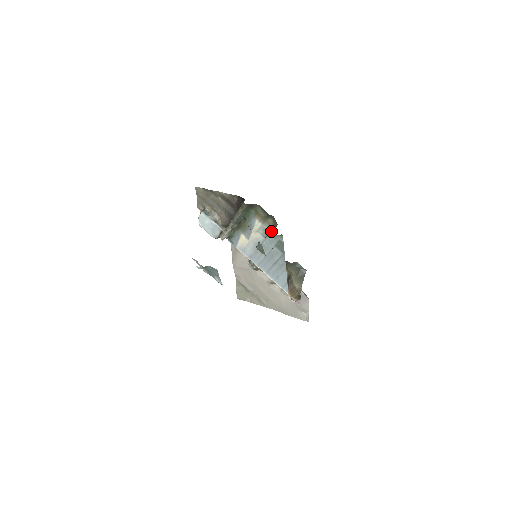
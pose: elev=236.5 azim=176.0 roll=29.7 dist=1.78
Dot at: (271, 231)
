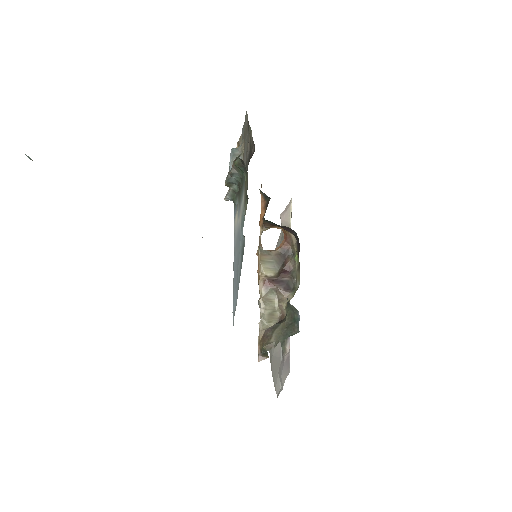
Dot at: occluded
